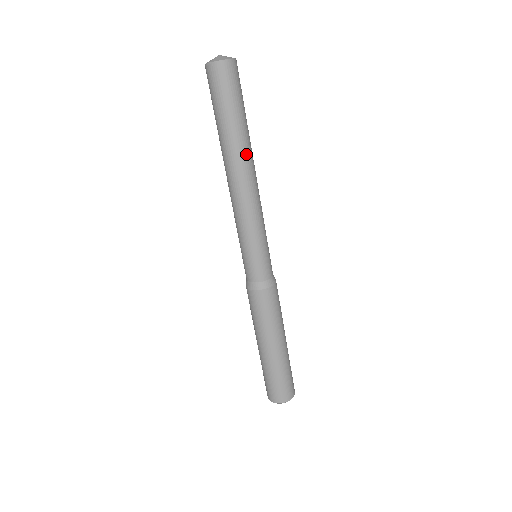
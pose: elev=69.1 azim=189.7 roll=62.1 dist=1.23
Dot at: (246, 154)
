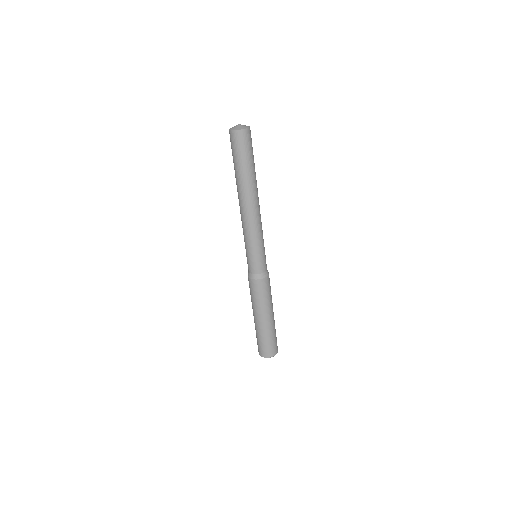
Dot at: (248, 191)
